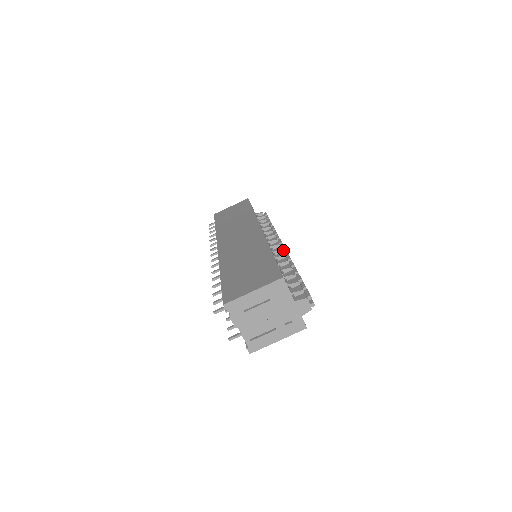
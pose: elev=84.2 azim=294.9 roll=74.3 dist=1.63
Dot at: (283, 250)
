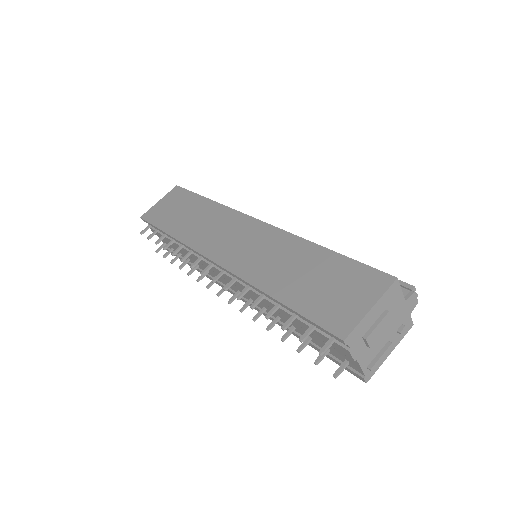
Dot at: occluded
